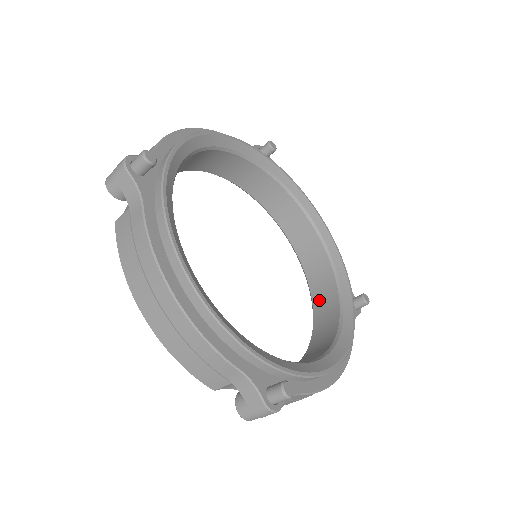
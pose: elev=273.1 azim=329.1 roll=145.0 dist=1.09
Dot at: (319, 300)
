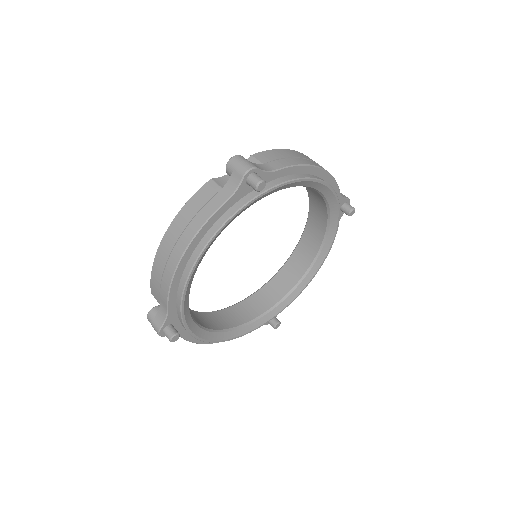
Dot at: (260, 296)
